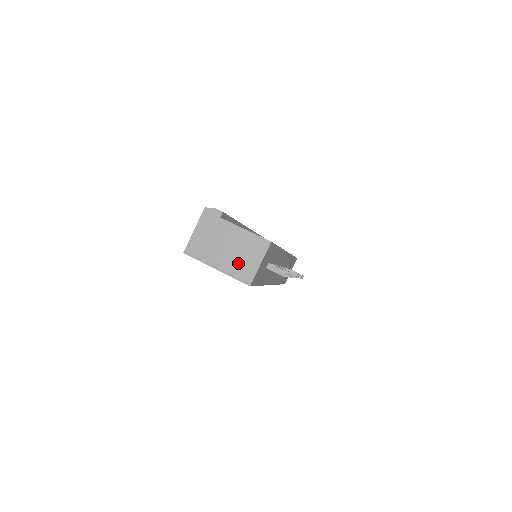
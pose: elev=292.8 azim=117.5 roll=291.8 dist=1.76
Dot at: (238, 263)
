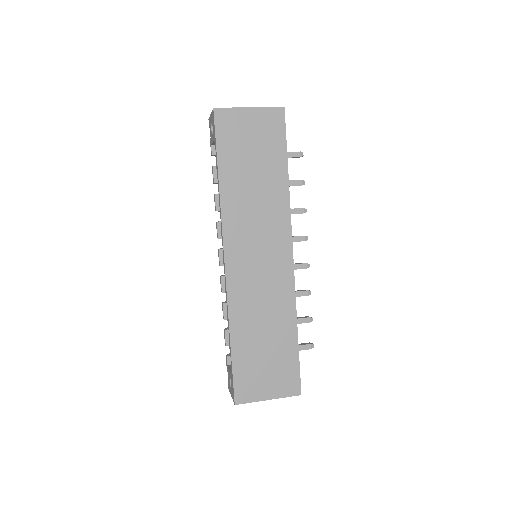
Dot at: occluded
